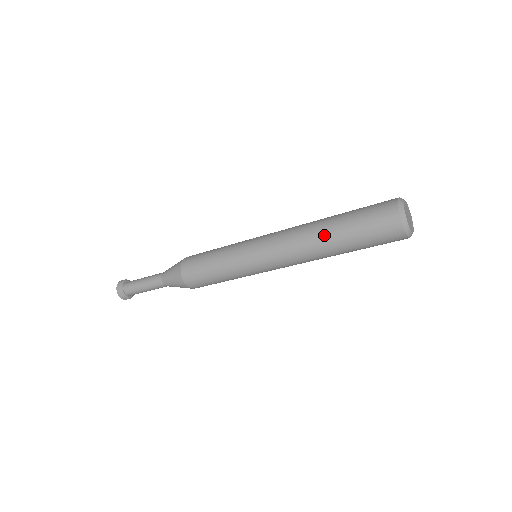
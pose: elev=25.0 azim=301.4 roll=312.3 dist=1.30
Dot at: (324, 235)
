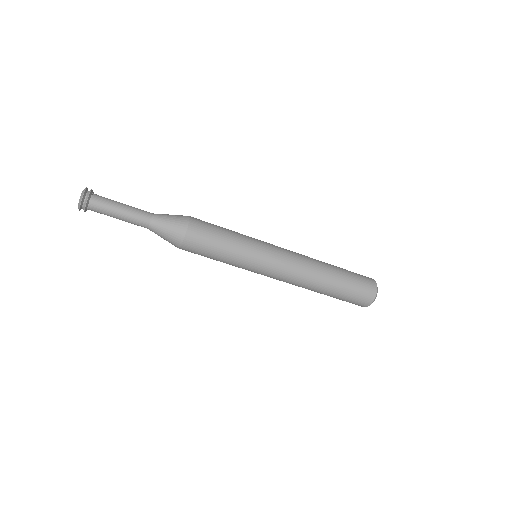
Dot at: (328, 267)
